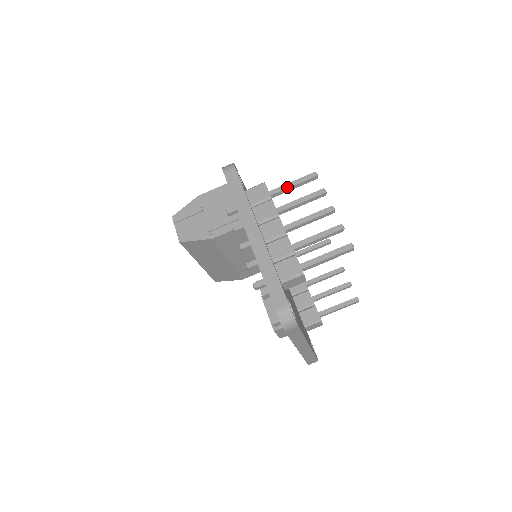
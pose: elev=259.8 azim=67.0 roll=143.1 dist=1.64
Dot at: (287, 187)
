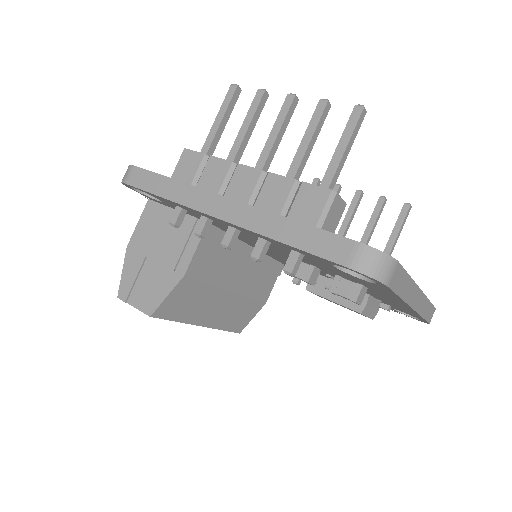
Dot at: (215, 130)
